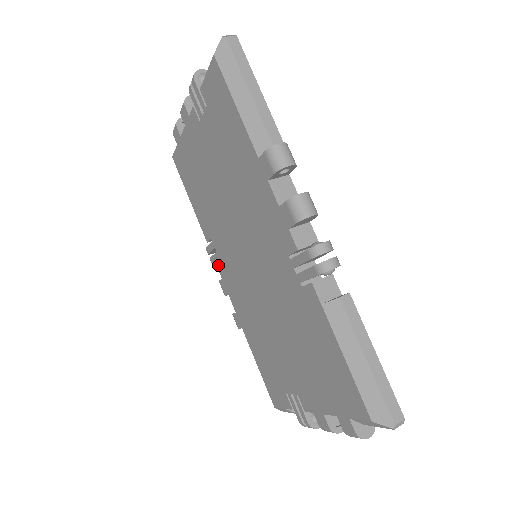
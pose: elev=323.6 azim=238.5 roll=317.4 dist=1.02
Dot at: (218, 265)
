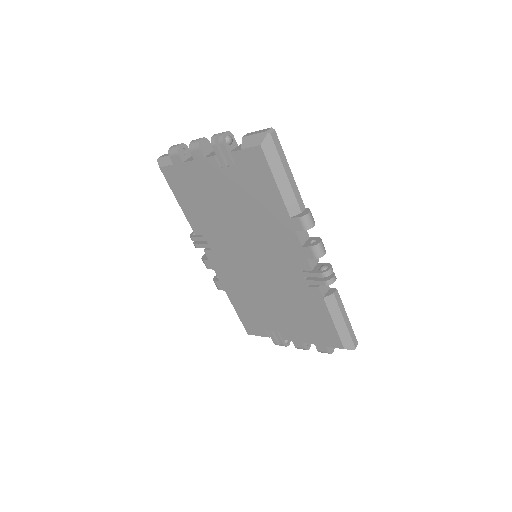
Dot at: (206, 251)
